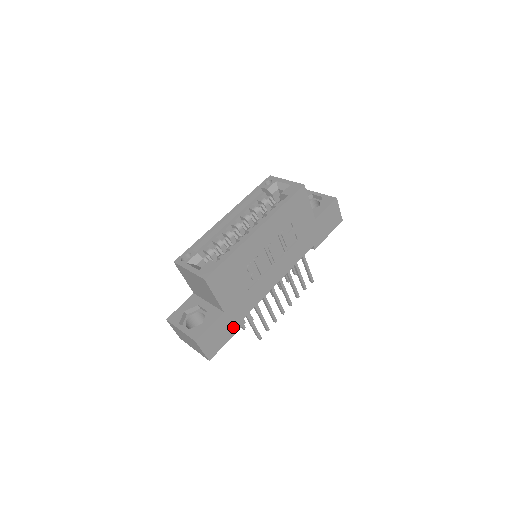
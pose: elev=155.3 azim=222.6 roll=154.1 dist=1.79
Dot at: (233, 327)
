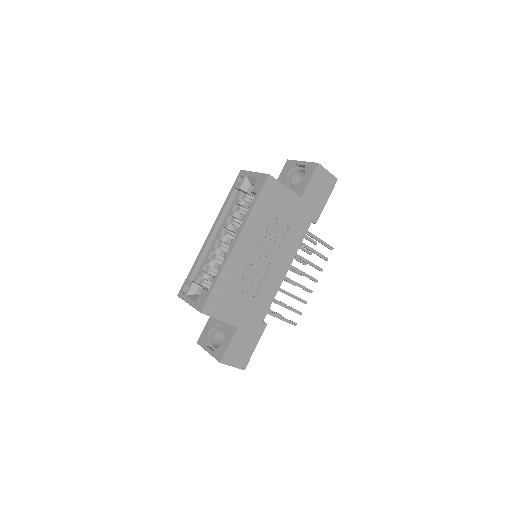
Dot at: (255, 334)
